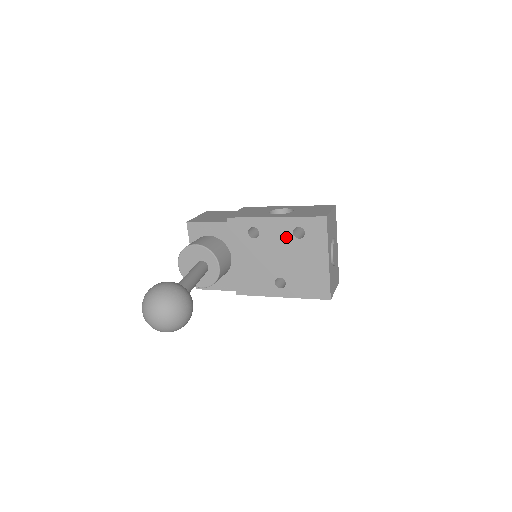
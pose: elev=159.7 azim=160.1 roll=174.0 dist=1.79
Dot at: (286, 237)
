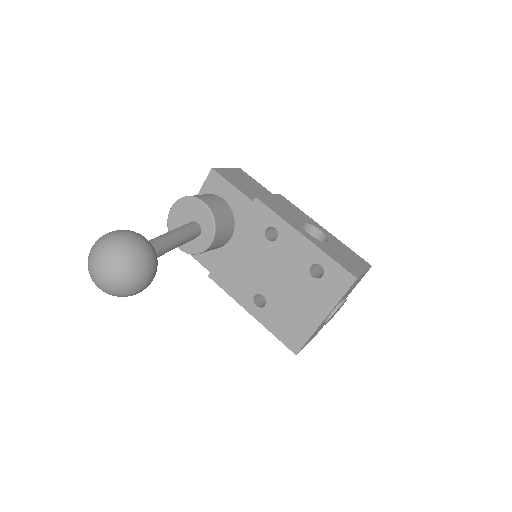
Dot at: (300, 264)
